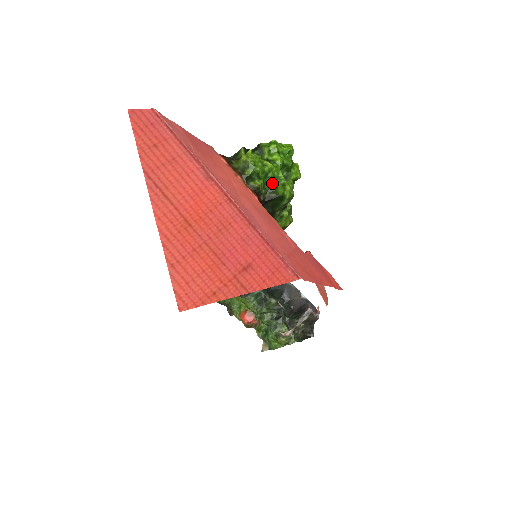
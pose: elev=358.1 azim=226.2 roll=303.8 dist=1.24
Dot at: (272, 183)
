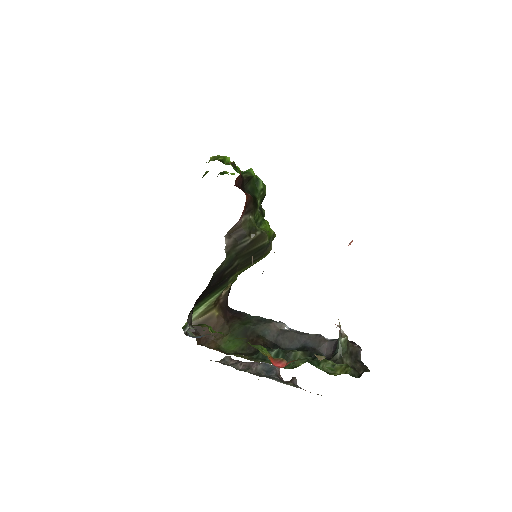
Dot at: occluded
